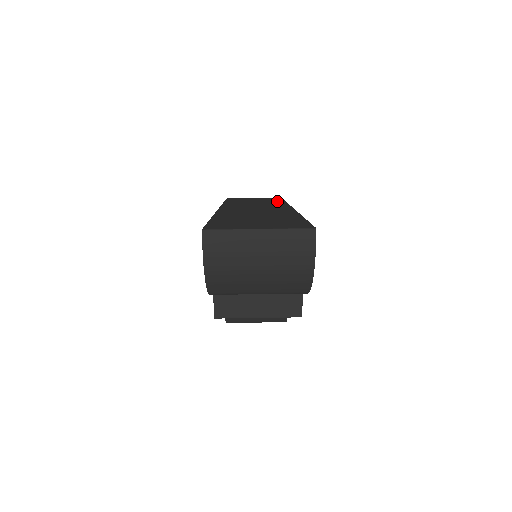
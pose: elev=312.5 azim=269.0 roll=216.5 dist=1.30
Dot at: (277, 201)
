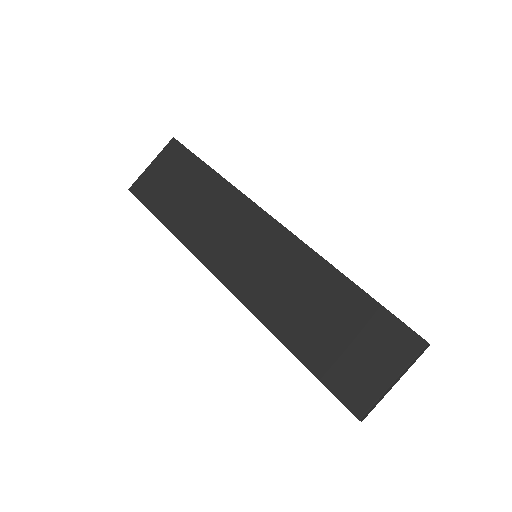
Dot at: (210, 180)
